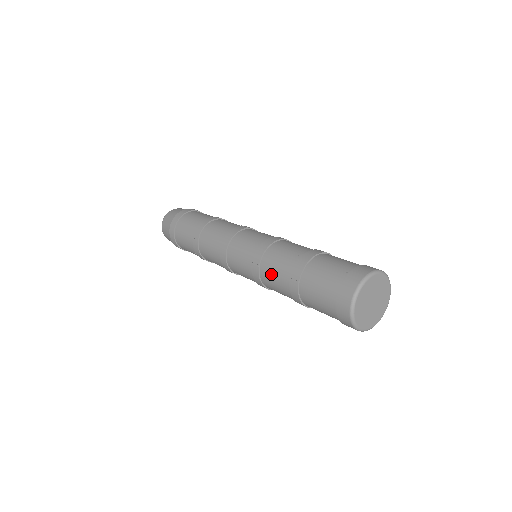
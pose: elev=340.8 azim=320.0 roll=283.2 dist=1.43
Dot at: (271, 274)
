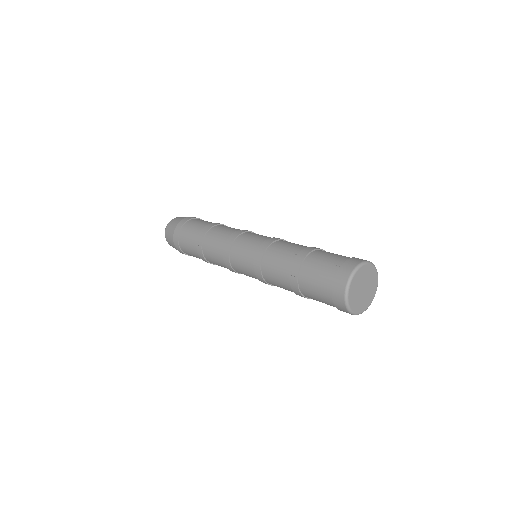
Dot at: (272, 273)
